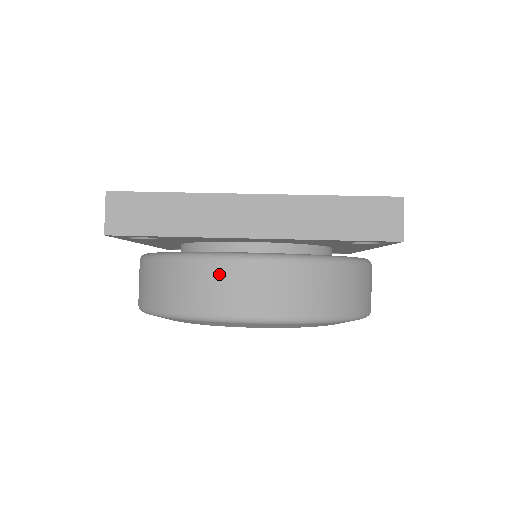
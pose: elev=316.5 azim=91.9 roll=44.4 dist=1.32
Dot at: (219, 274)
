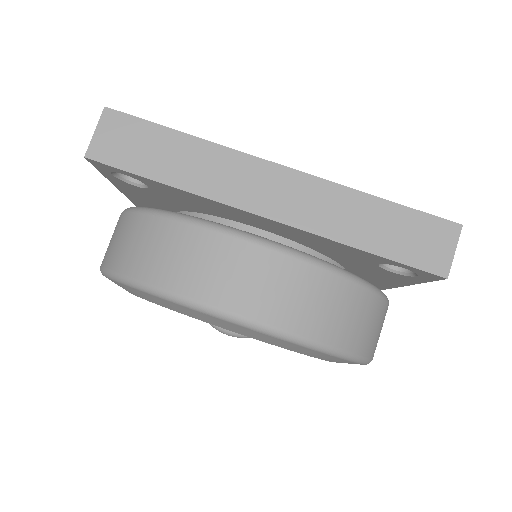
Dot at: (209, 248)
